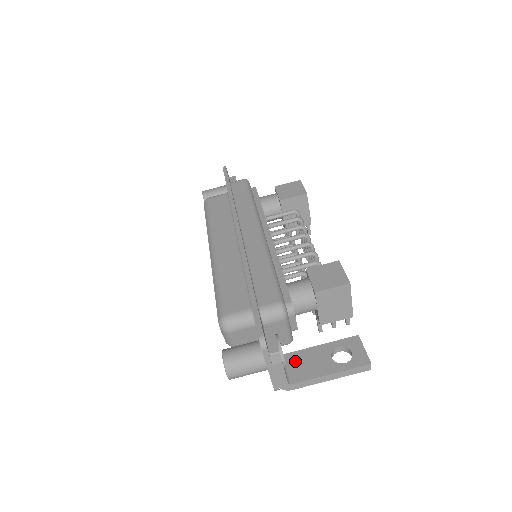
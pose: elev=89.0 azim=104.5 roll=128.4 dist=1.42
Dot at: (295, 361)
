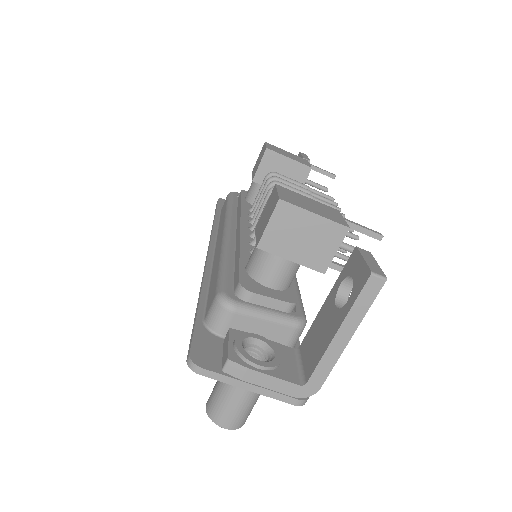
Dot at: (307, 346)
